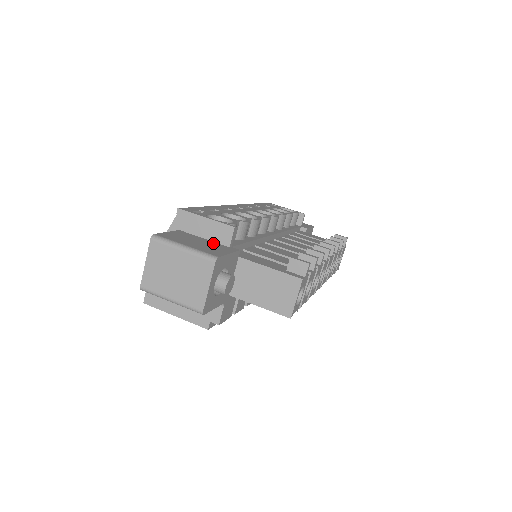
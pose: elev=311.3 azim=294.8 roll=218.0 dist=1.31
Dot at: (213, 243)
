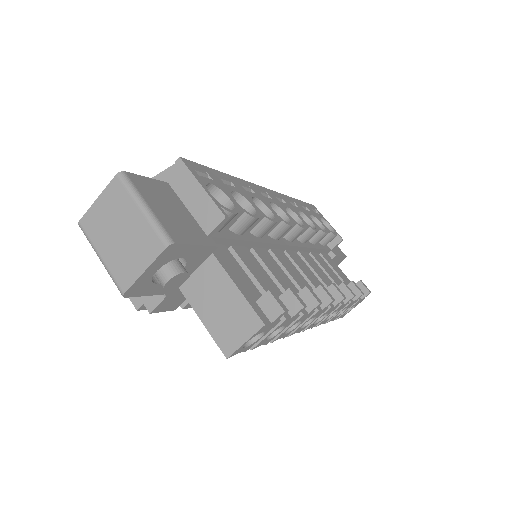
Dot at: (192, 220)
